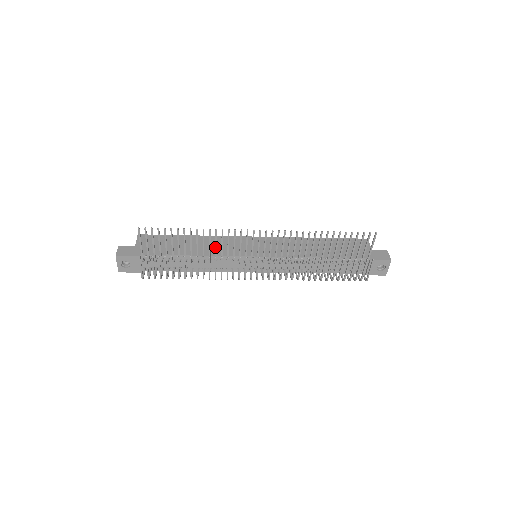
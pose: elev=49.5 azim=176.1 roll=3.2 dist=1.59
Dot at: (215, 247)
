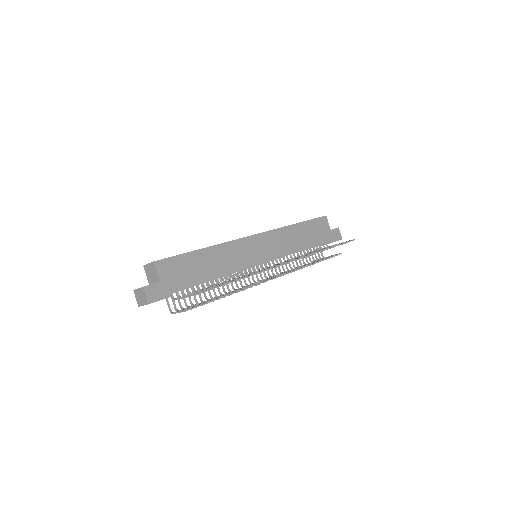
Dot at: occluded
